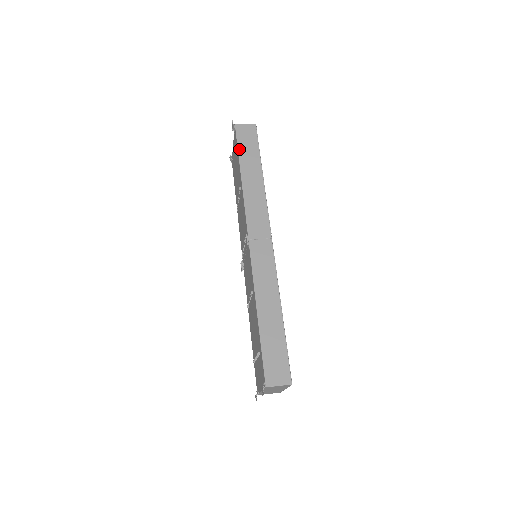
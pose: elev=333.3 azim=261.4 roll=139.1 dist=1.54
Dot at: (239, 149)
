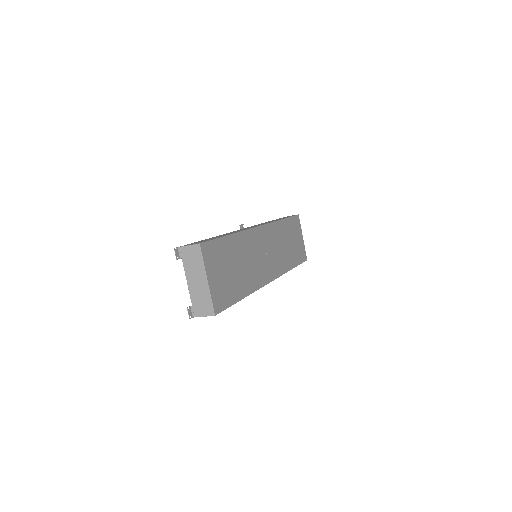
Dot at: occluded
